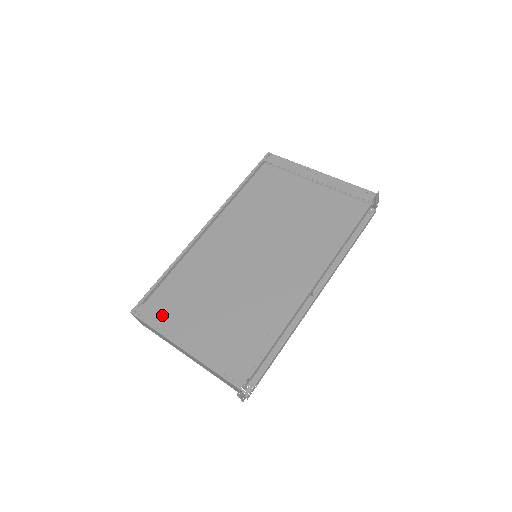
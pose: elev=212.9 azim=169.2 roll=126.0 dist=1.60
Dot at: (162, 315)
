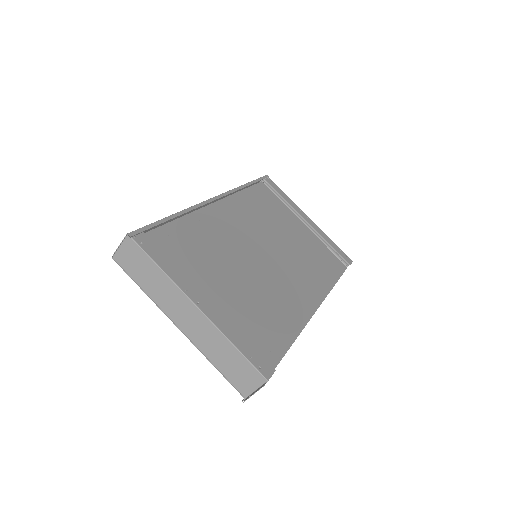
Dot at: occluded
